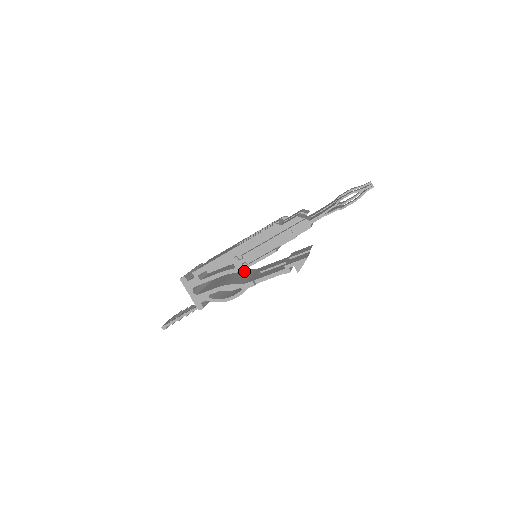
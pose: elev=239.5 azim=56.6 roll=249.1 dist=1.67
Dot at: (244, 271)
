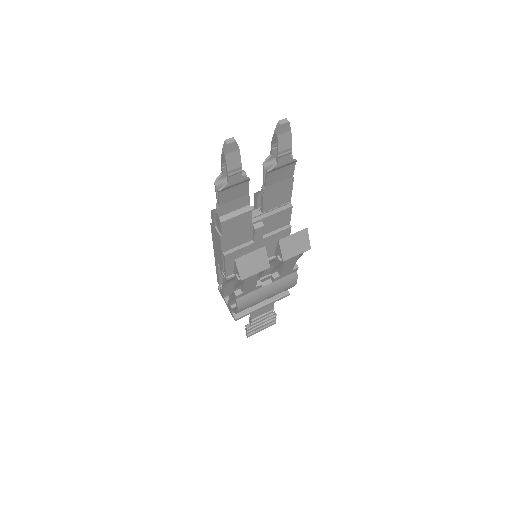
Dot at: occluded
